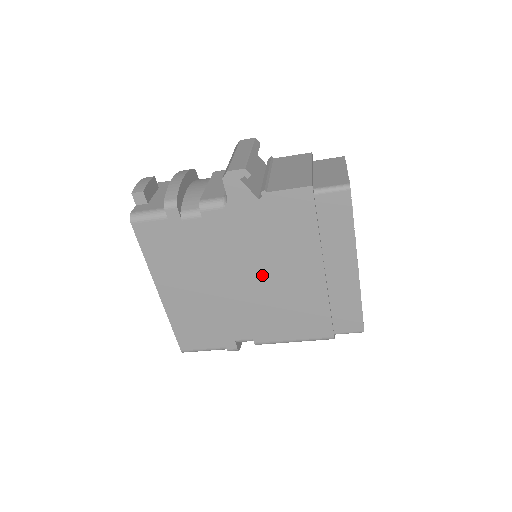
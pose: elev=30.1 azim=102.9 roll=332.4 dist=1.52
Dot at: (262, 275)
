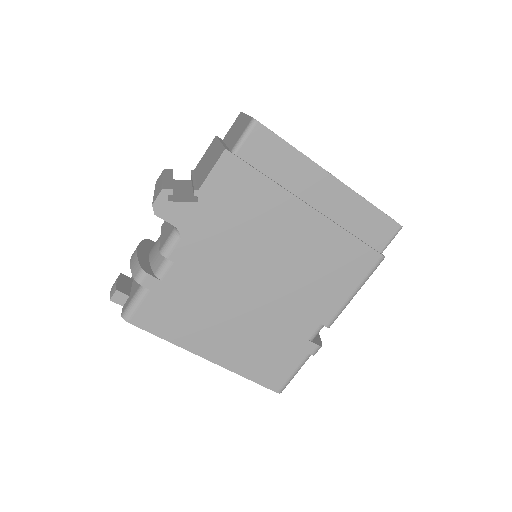
Dot at: (268, 262)
